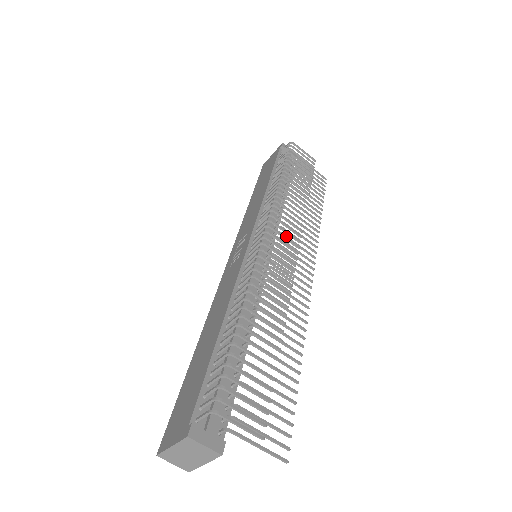
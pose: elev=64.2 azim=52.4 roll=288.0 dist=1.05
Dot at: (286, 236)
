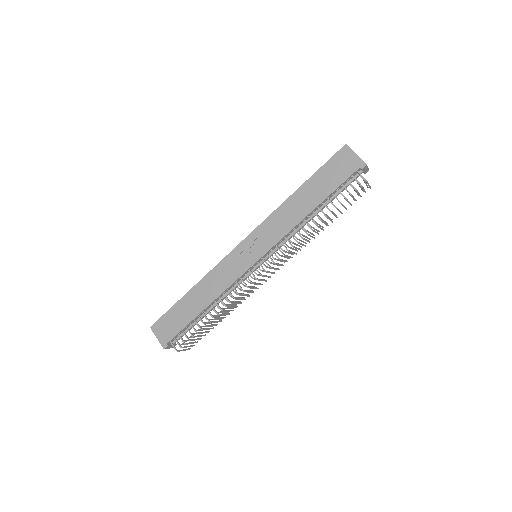
Dot at: (281, 256)
